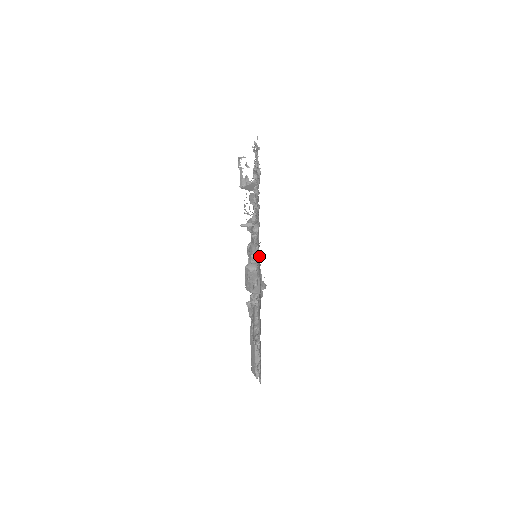
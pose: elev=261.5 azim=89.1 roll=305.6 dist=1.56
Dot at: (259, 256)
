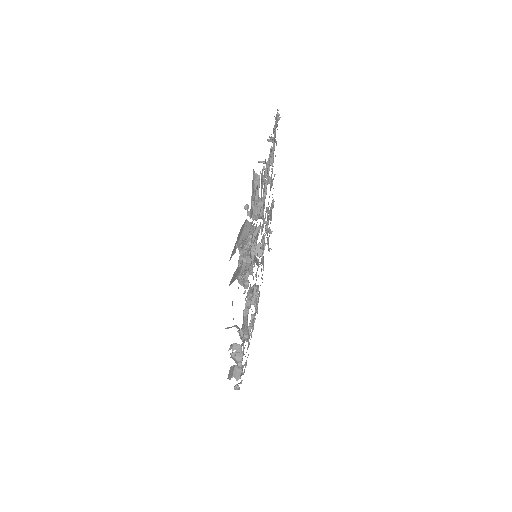
Dot at: occluded
